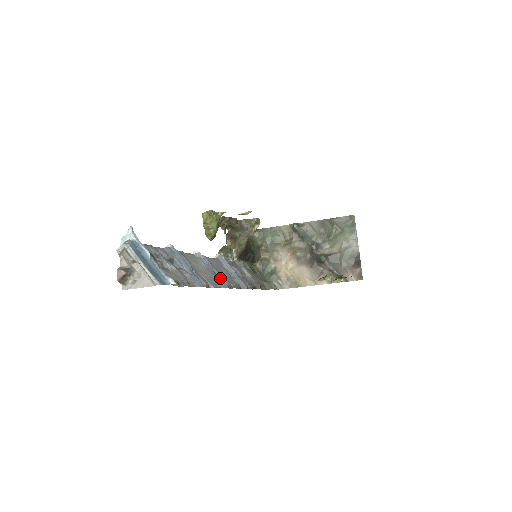
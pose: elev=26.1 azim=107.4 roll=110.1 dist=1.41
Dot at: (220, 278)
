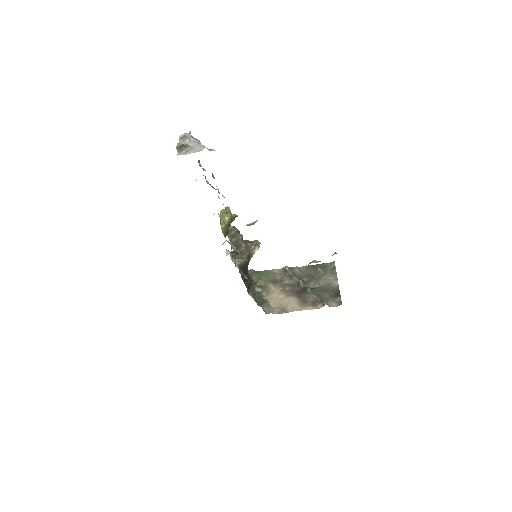
Dot at: (231, 232)
